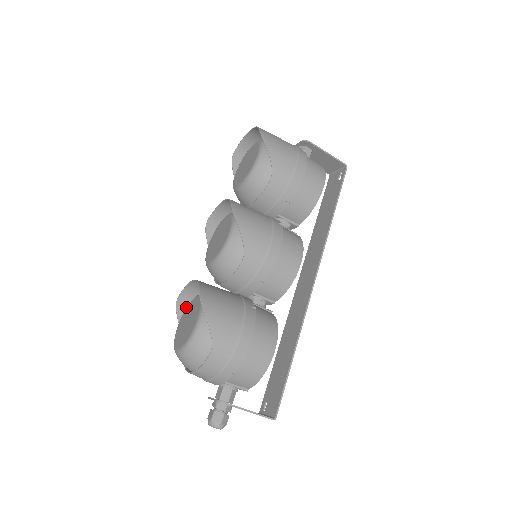
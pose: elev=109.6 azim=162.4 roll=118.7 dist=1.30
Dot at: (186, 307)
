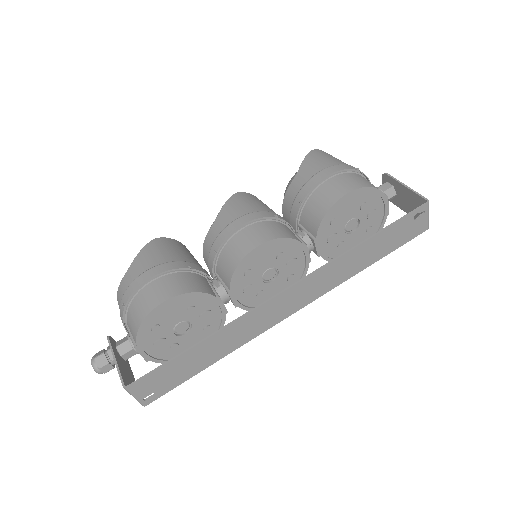
Dot at: occluded
